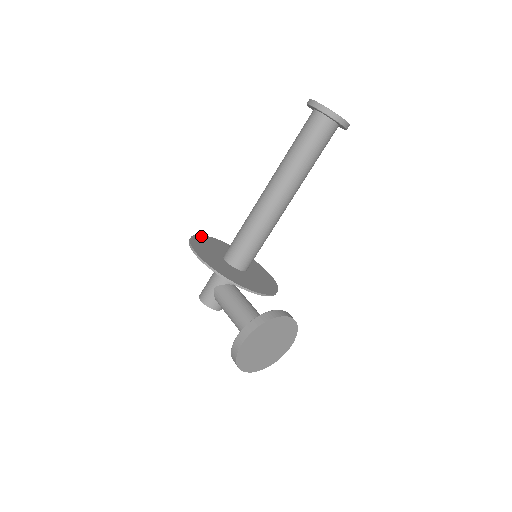
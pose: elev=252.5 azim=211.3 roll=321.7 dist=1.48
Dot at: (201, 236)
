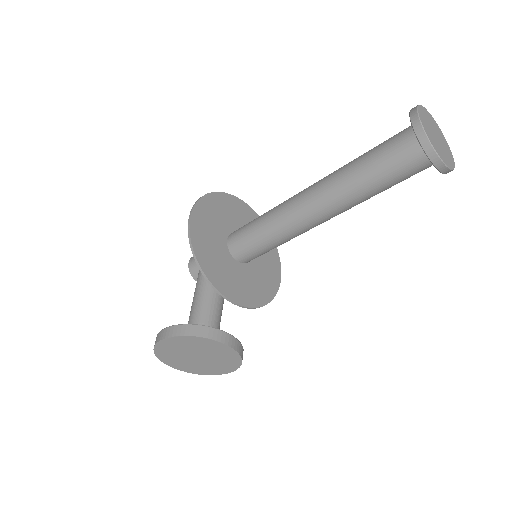
Dot at: (230, 196)
